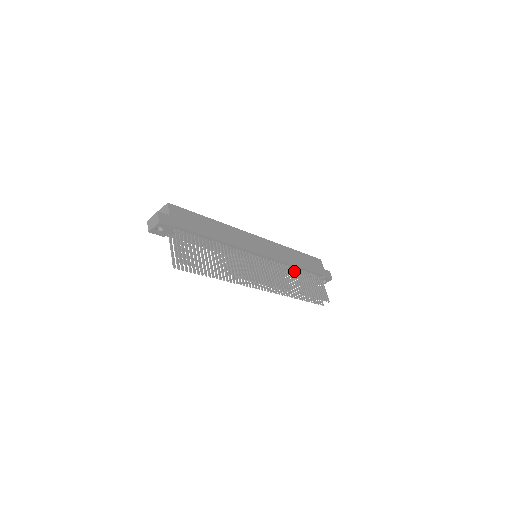
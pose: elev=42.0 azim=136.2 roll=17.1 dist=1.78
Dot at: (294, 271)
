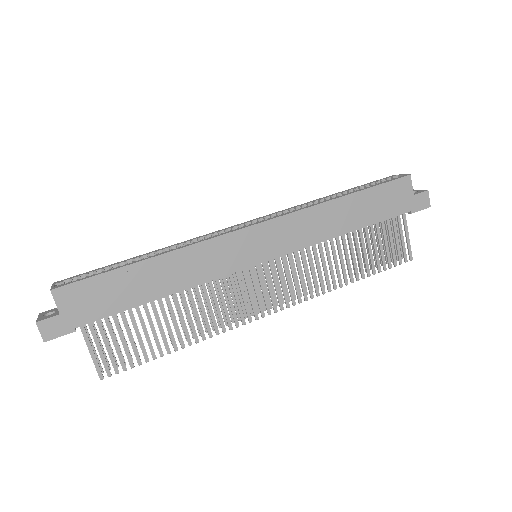
Dot at: (338, 243)
